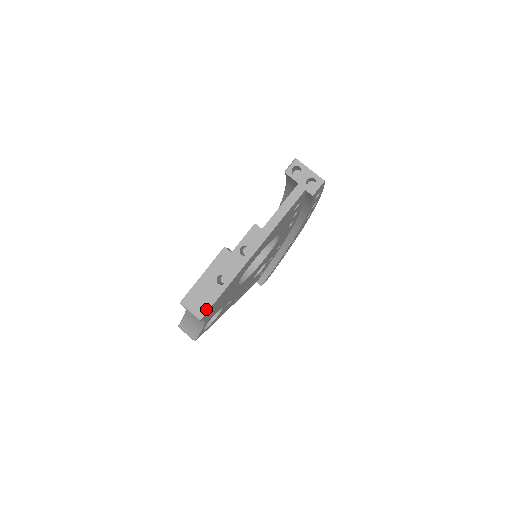
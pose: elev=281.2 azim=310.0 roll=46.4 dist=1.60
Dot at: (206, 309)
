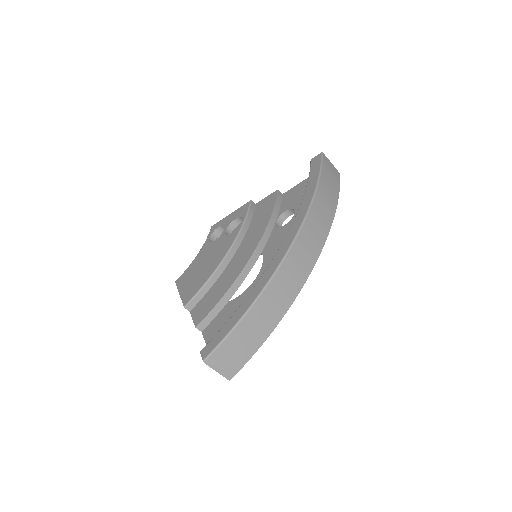
Dot at: occluded
